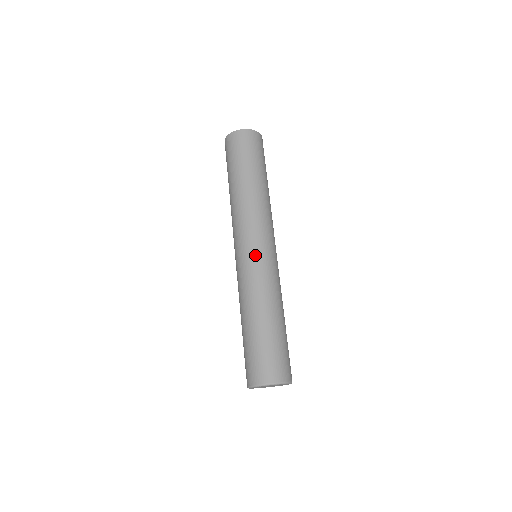
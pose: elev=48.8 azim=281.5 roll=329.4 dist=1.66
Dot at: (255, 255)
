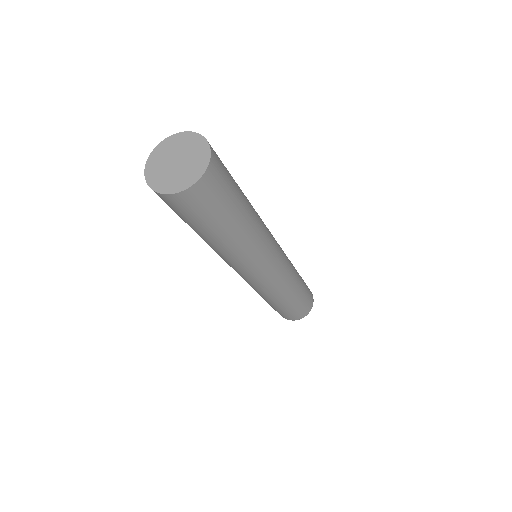
Dot at: (261, 282)
